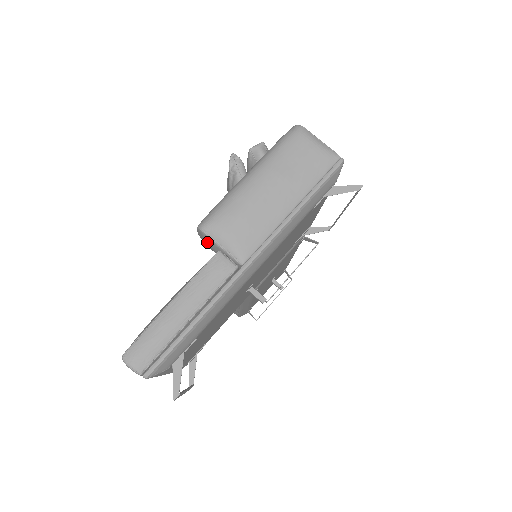
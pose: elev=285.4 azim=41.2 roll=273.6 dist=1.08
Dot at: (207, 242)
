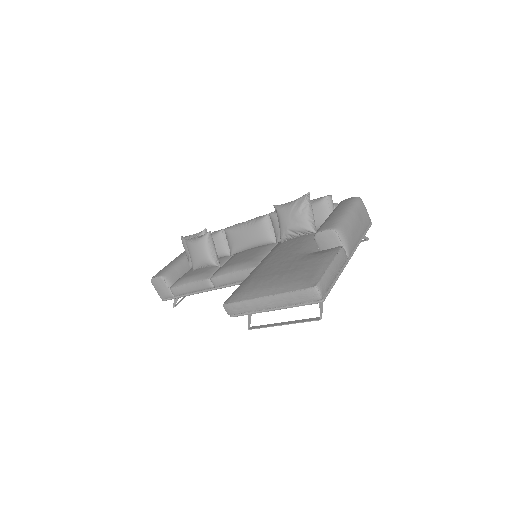
Dot at: (330, 239)
